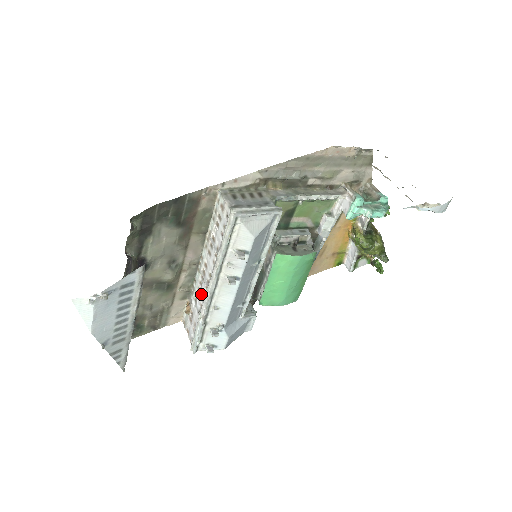
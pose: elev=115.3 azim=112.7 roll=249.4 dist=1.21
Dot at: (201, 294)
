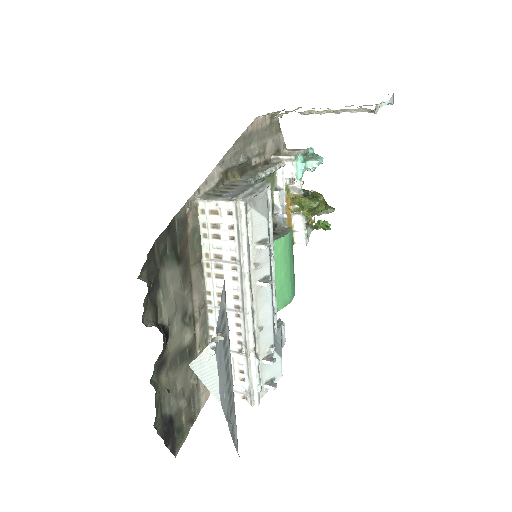
Dot at: (232, 330)
